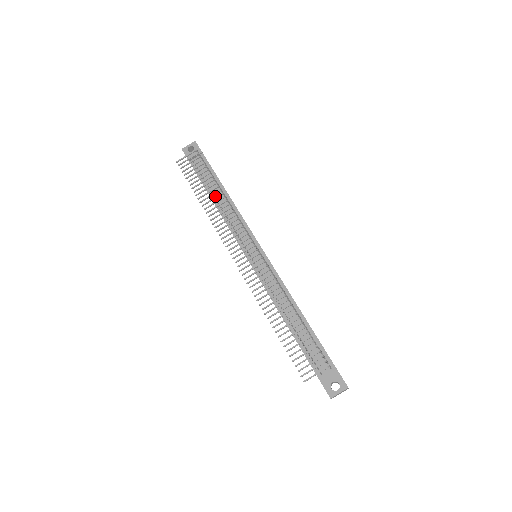
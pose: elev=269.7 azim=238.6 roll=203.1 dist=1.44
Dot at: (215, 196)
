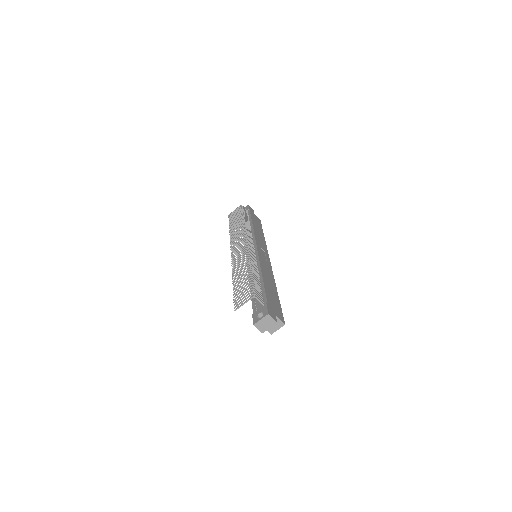
Dot at: occluded
